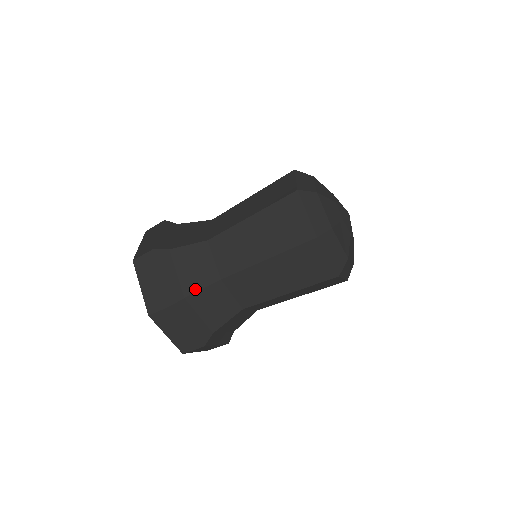
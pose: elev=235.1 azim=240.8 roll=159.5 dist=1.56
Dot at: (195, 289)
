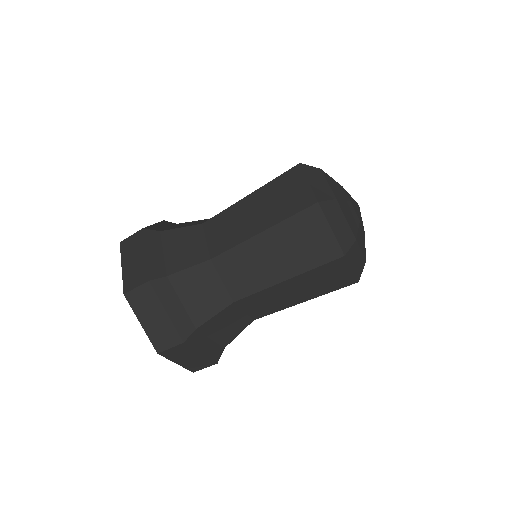
Dot at: (206, 317)
